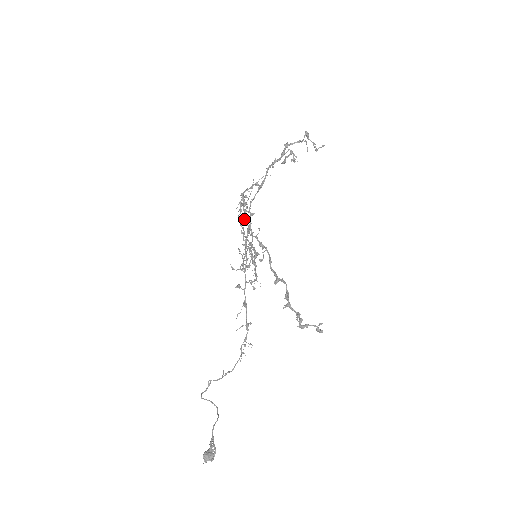
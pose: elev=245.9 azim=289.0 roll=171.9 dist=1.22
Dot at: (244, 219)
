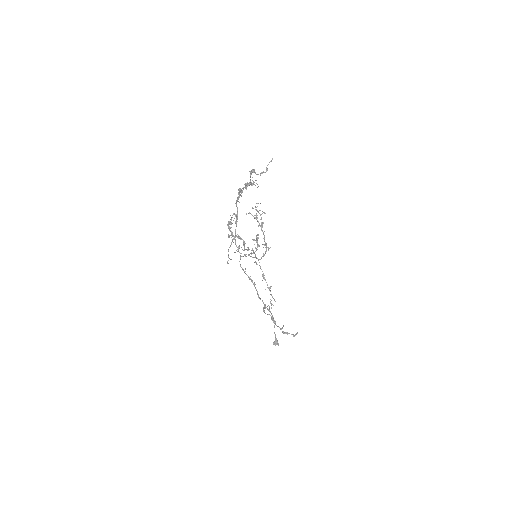
Dot at: occluded
